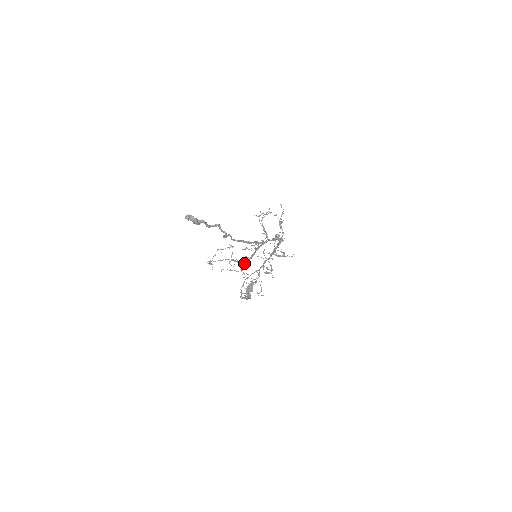
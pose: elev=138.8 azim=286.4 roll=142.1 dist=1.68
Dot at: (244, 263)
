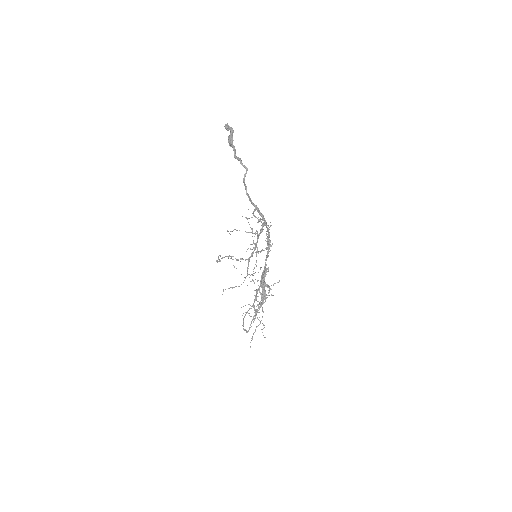
Dot at: (249, 260)
